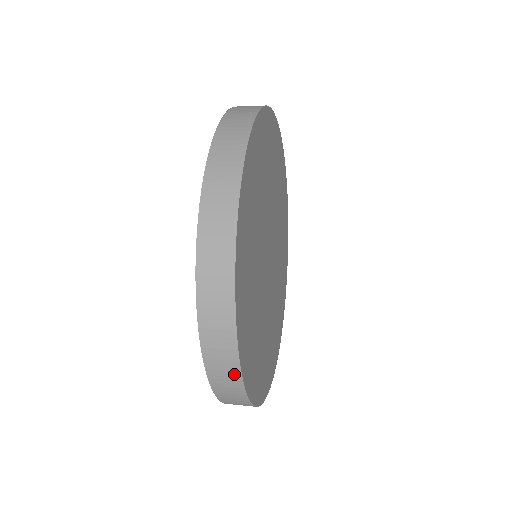
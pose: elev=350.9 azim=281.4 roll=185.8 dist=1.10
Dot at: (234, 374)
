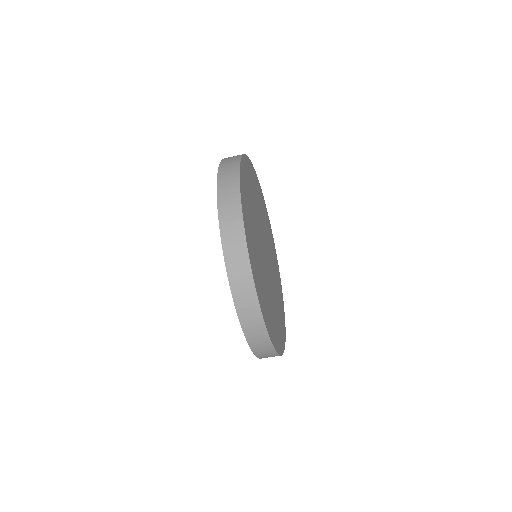
Dot at: (235, 166)
